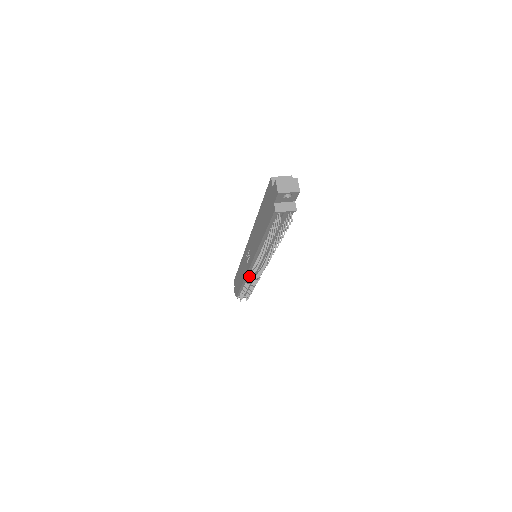
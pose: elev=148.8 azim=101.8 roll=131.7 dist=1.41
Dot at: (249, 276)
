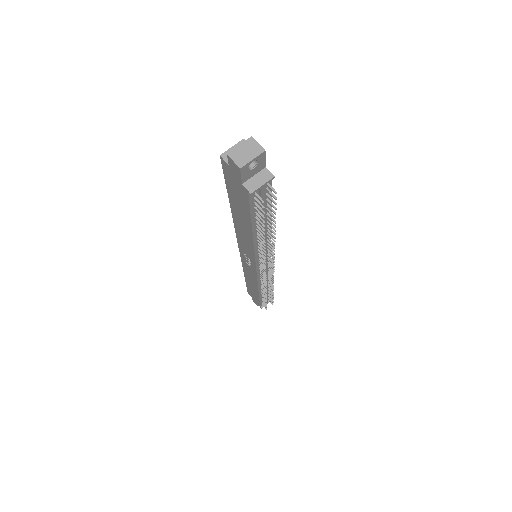
Dot at: occluded
